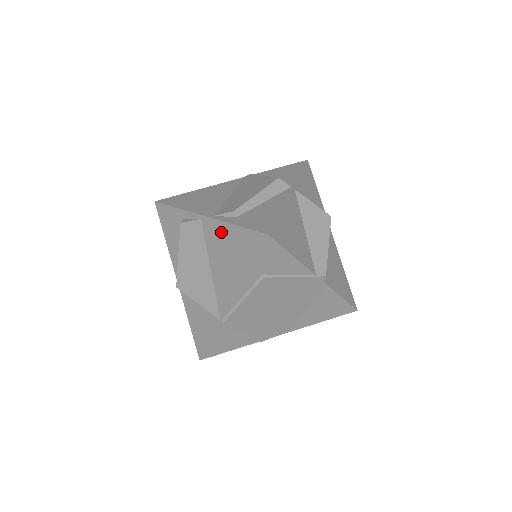
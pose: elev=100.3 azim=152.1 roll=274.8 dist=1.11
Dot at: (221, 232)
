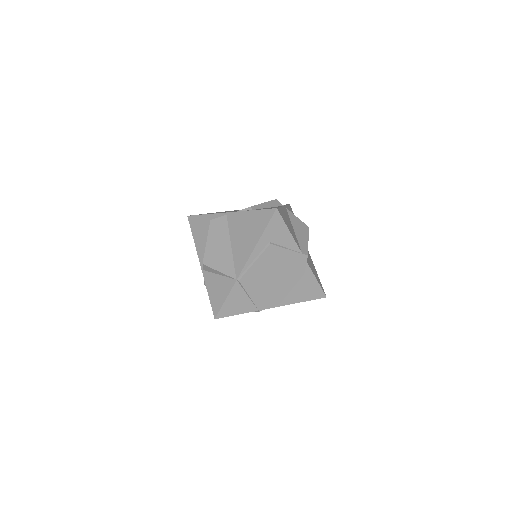
Dot at: (242, 218)
